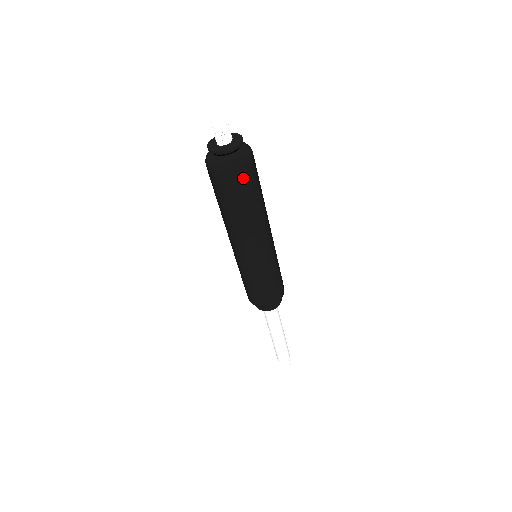
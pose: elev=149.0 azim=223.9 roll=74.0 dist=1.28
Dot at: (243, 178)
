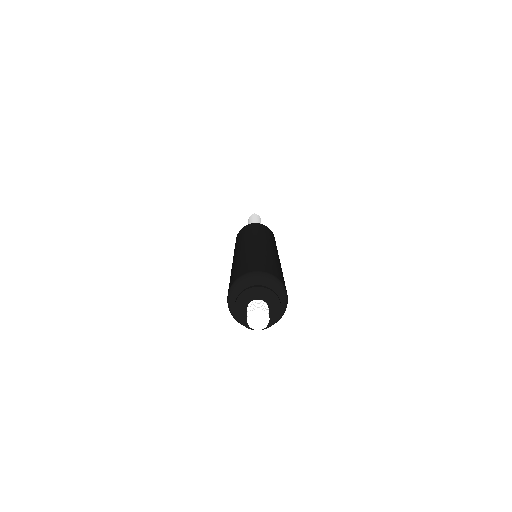
Dot at: occluded
